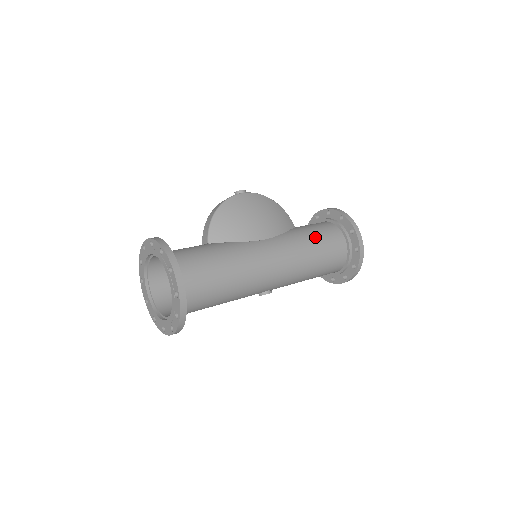
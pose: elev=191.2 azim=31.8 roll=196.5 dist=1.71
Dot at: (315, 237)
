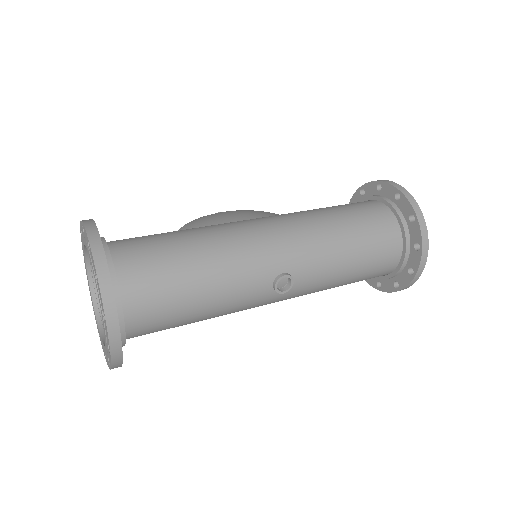
Dot at: (328, 207)
